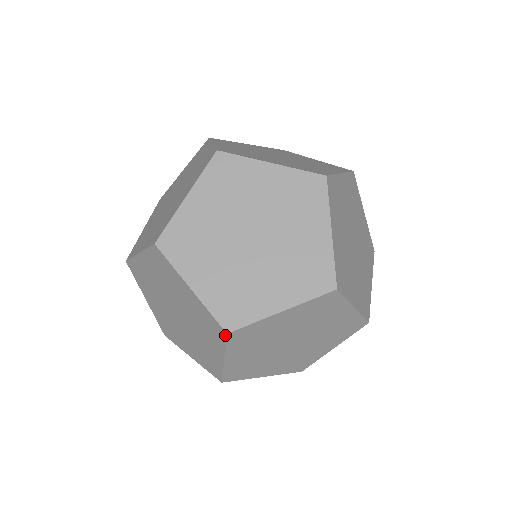
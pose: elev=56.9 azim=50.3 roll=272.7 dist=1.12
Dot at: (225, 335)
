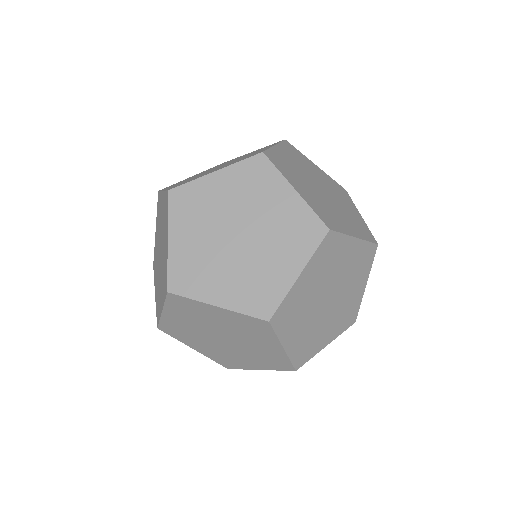
Dot at: (167, 292)
